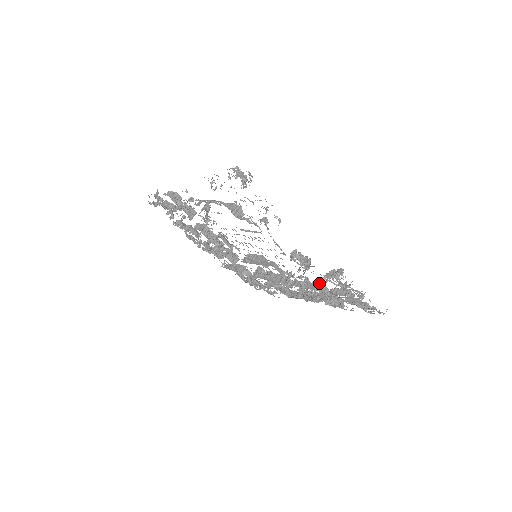
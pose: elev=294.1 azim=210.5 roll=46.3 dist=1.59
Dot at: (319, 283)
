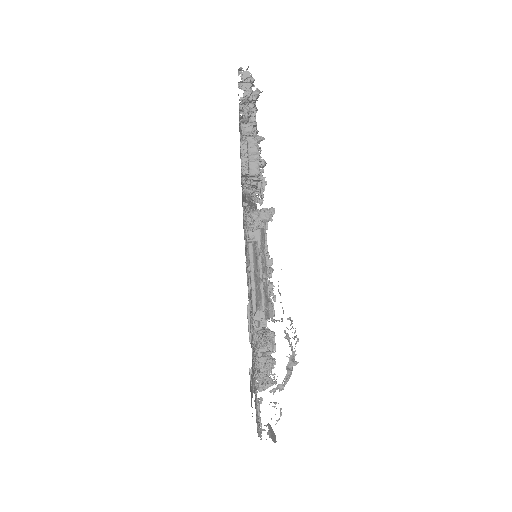
Dot at: (265, 323)
